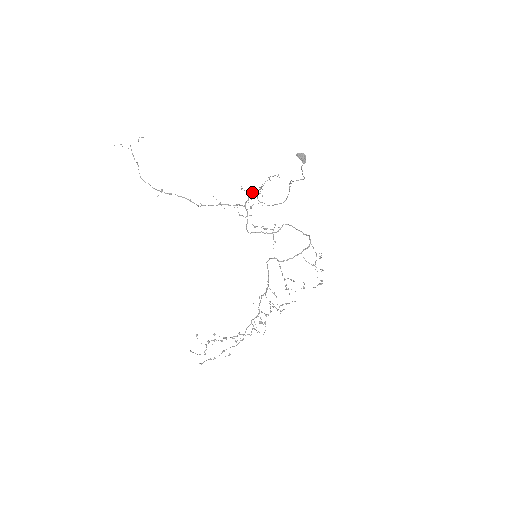
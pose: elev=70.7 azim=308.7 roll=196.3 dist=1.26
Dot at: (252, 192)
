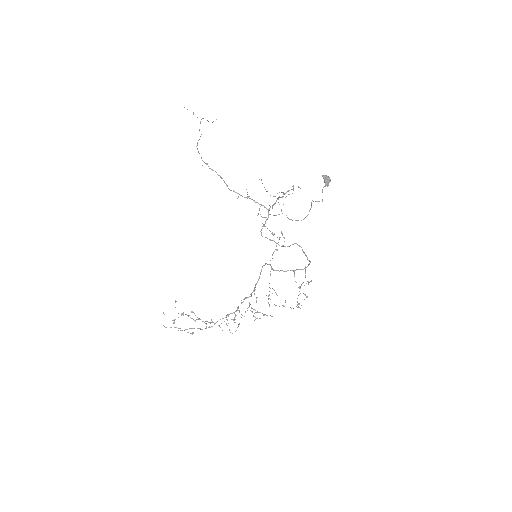
Dot at: (278, 198)
